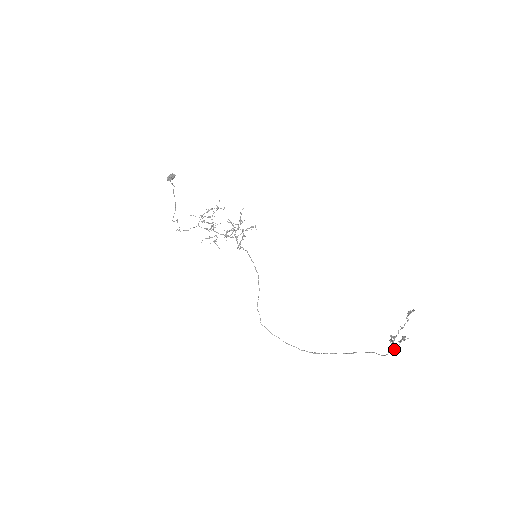
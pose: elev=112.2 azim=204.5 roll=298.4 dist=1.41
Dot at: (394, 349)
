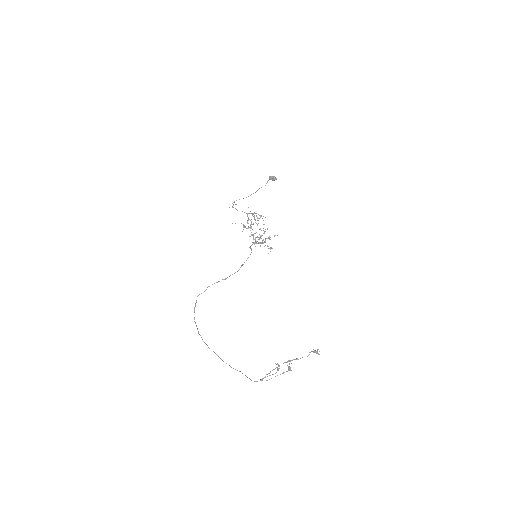
Dot at: (267, 380)
